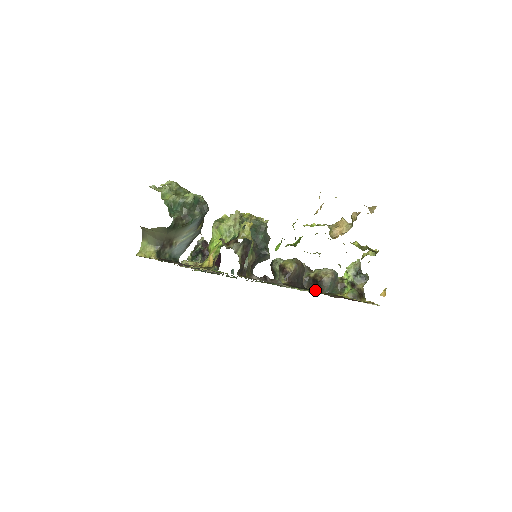
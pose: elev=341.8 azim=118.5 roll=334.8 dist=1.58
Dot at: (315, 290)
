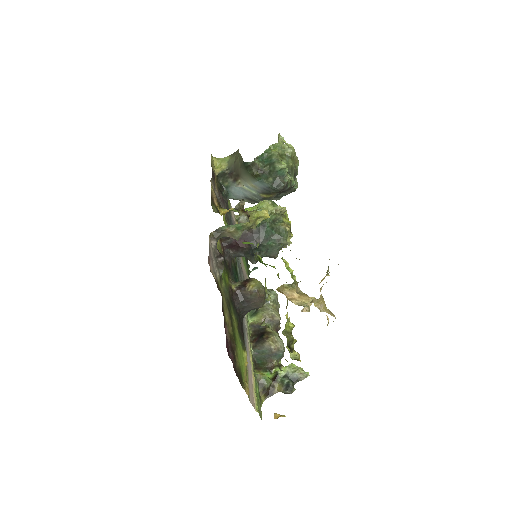
Dot at: (253, 339)
